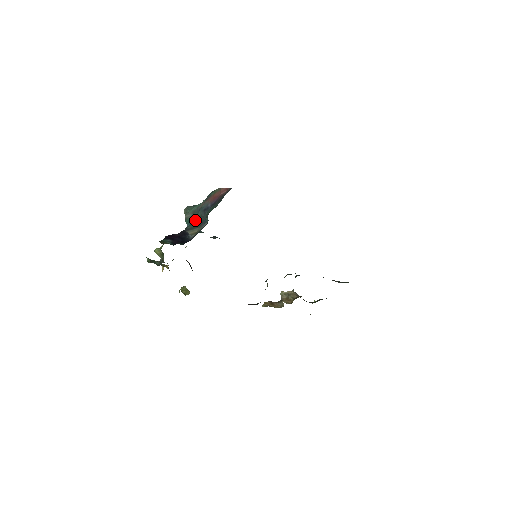
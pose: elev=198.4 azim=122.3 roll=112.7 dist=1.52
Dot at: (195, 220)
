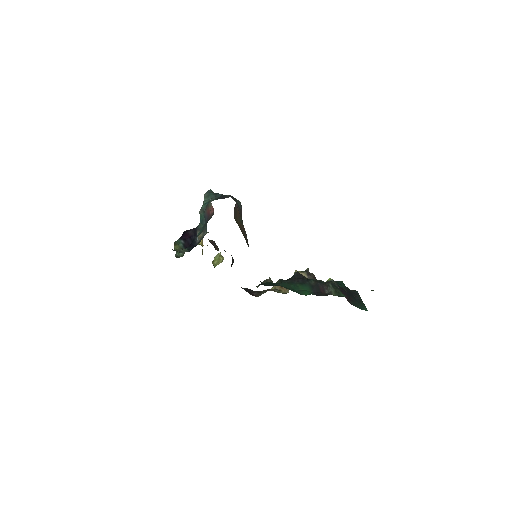
Dot at: (203, 221)
